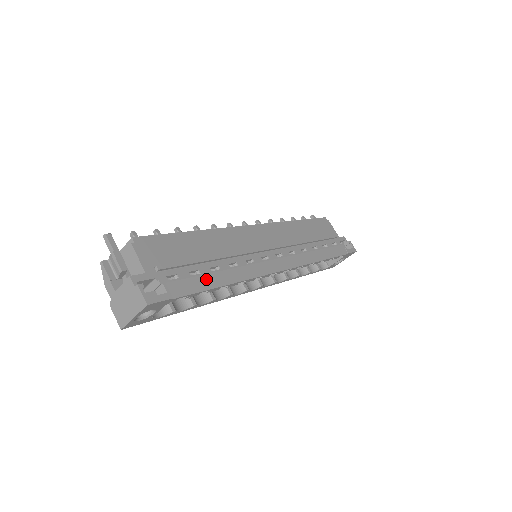
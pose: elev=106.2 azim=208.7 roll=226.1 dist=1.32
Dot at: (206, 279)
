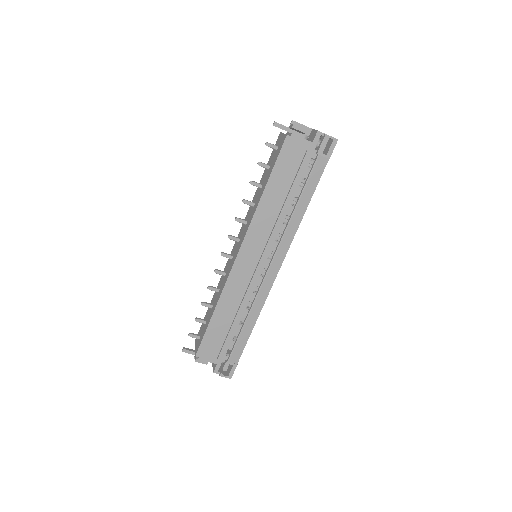
Dot at: (242, 337)
